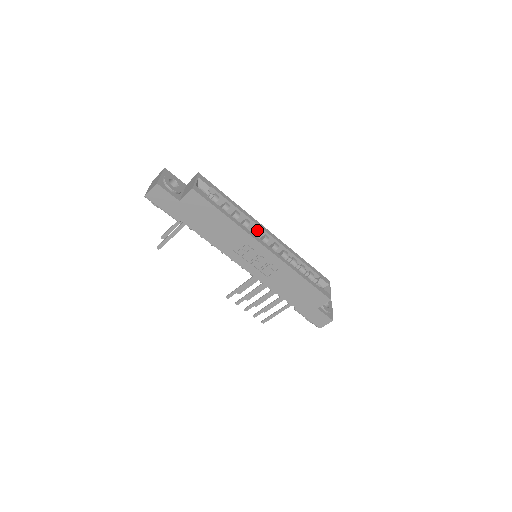
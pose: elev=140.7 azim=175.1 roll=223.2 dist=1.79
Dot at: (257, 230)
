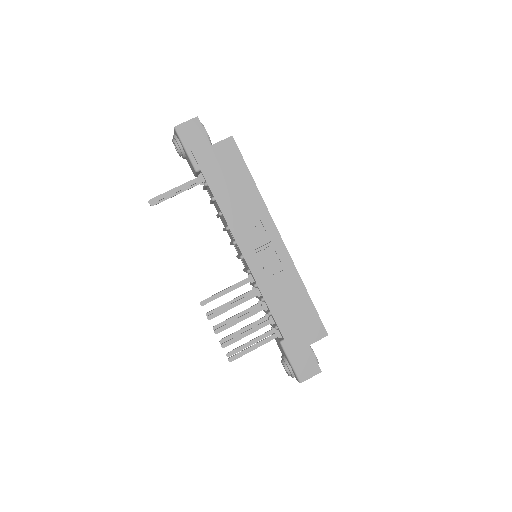
Dot at: occluded
